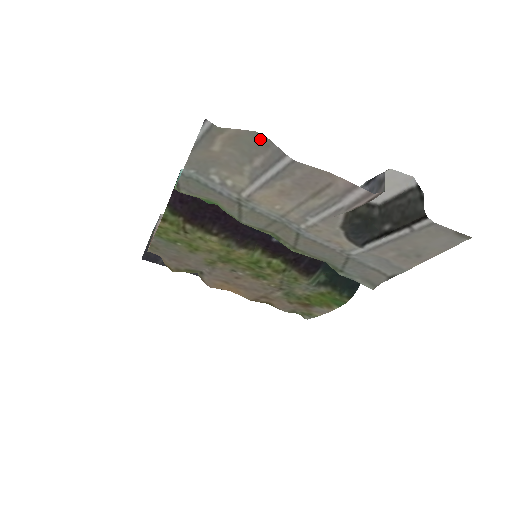
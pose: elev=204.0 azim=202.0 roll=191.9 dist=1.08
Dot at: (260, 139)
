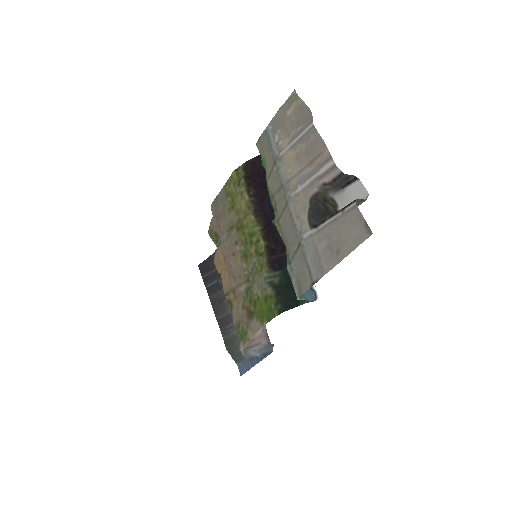
Dot at: (309, 115)
